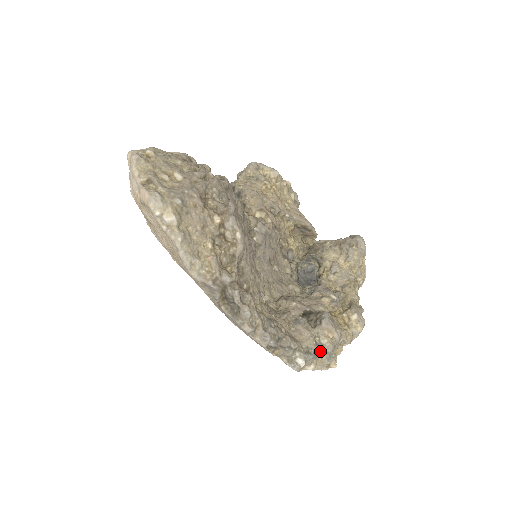
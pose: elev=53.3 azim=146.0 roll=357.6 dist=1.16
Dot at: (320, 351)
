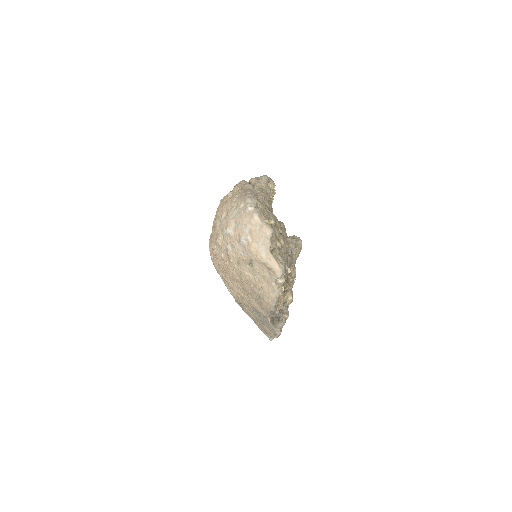
Dot at: occluded
